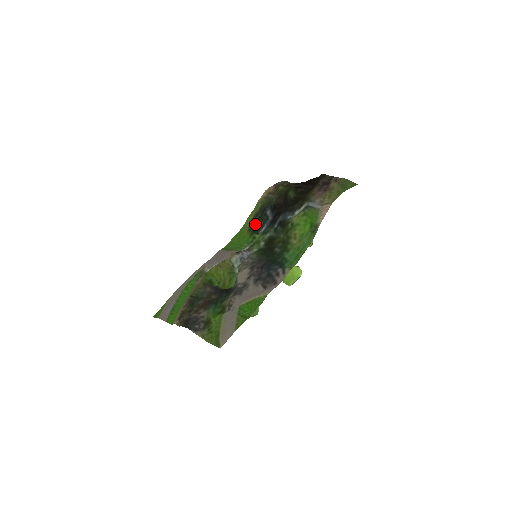
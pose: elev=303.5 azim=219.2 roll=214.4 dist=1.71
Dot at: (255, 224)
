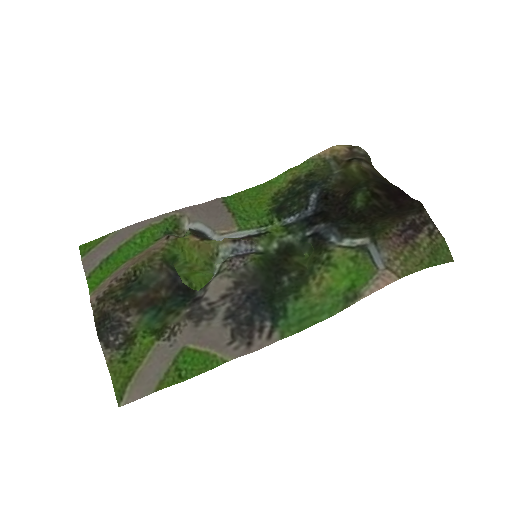
Dot at: (286, 197)
